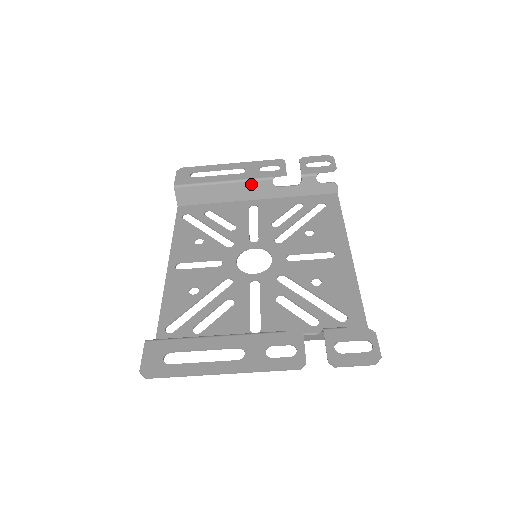
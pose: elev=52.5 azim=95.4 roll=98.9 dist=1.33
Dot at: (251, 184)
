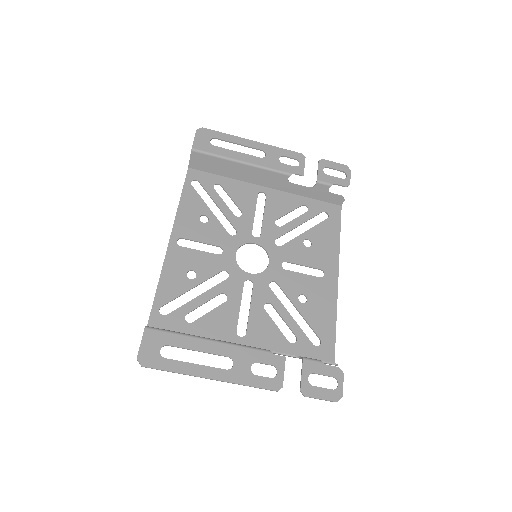
Dot at: (267, 173)
